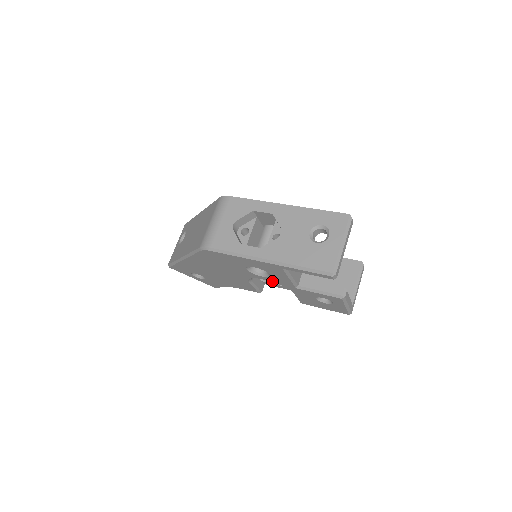
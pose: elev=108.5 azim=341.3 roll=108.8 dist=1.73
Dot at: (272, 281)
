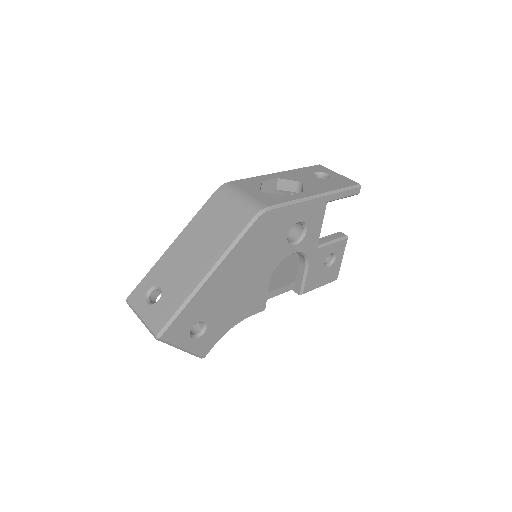
Dot at: (300, 250)
